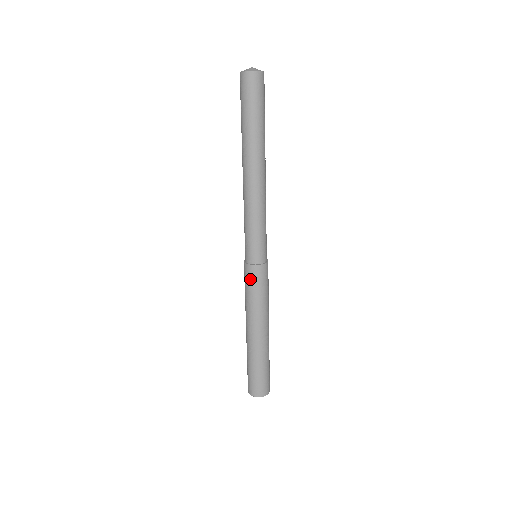
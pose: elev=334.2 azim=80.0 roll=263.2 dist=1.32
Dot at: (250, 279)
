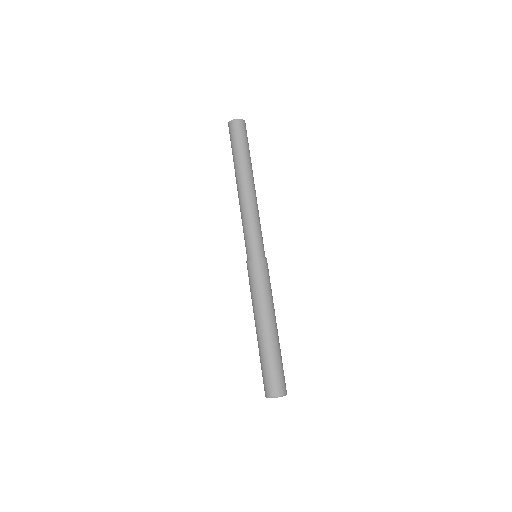
Dot at: (248, 274)
